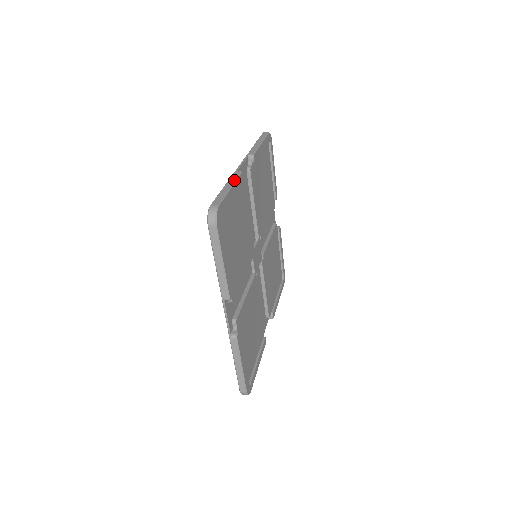
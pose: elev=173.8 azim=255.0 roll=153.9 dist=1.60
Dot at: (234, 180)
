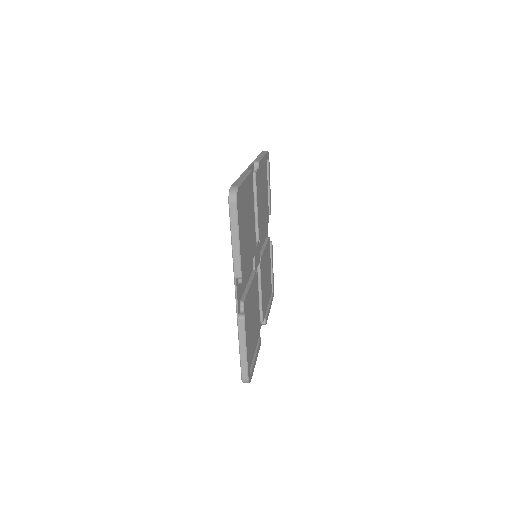
Dot at: (247, 174)
